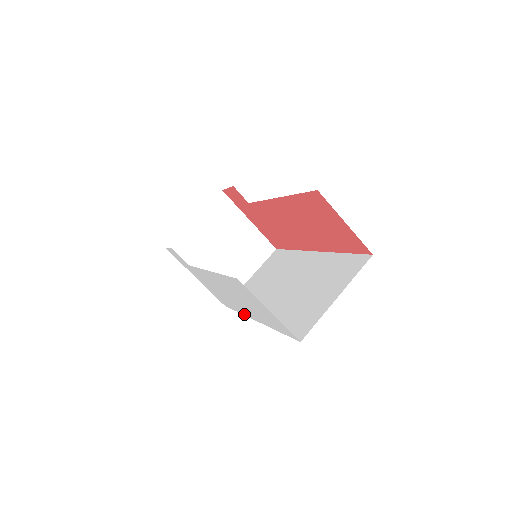
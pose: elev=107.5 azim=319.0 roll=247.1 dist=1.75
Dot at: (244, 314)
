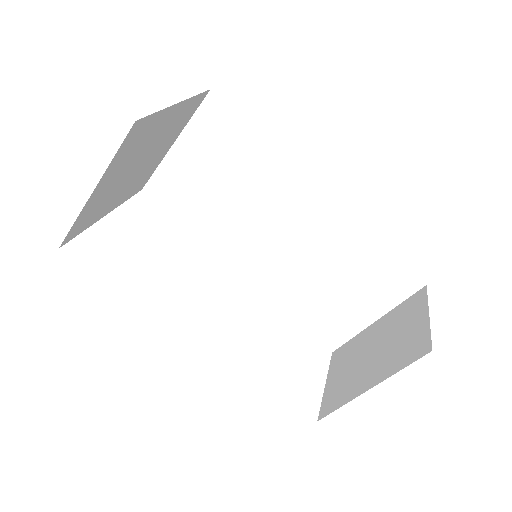
Dot at: occluded
